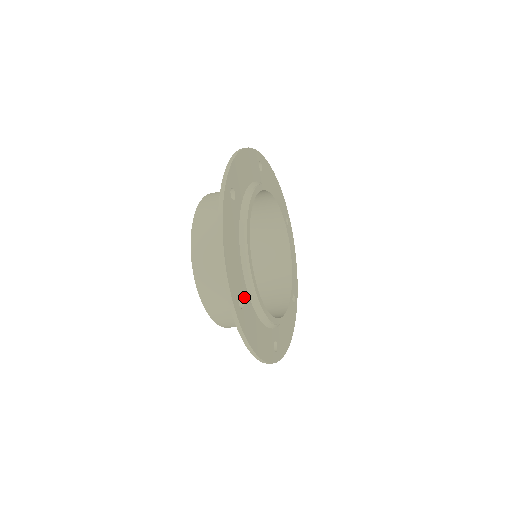
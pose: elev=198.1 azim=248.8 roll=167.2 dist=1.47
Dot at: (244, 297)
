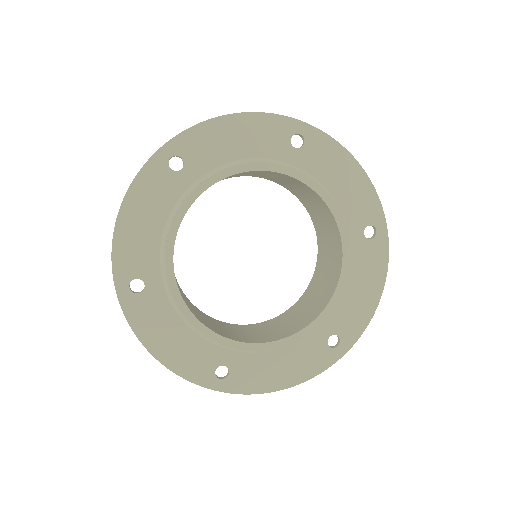
Dot at: (226, 361)
